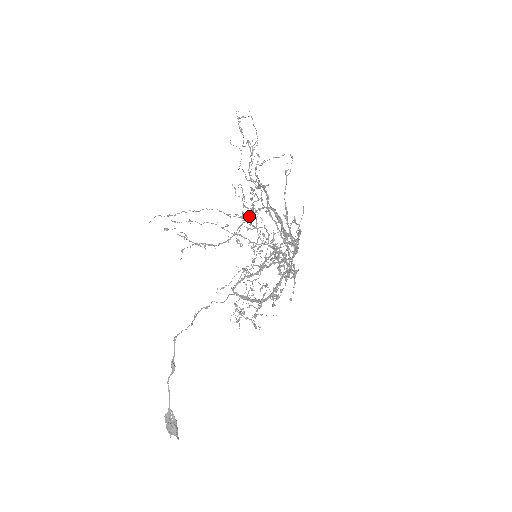
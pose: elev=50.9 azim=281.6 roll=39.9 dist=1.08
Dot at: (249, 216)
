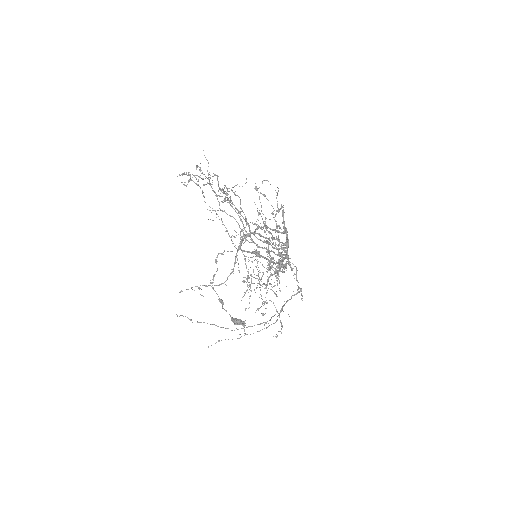
Dot at: (248, 278)
